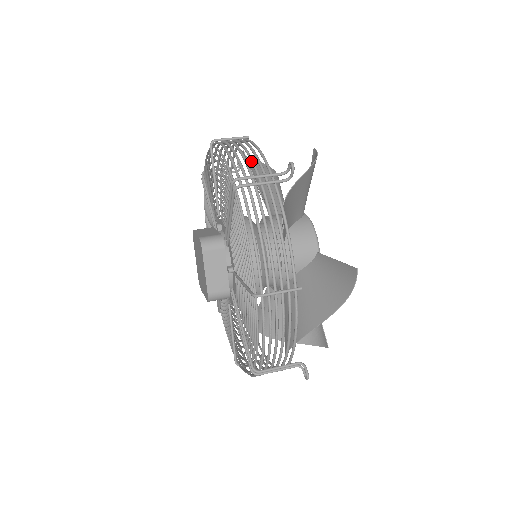
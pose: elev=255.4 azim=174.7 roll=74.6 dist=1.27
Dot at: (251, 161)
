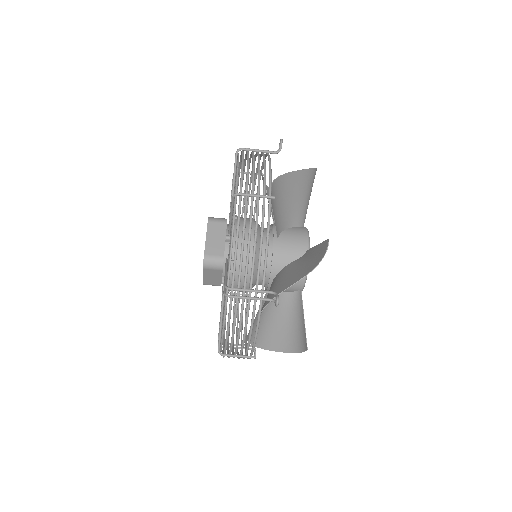
Dot at: (252, 266)
